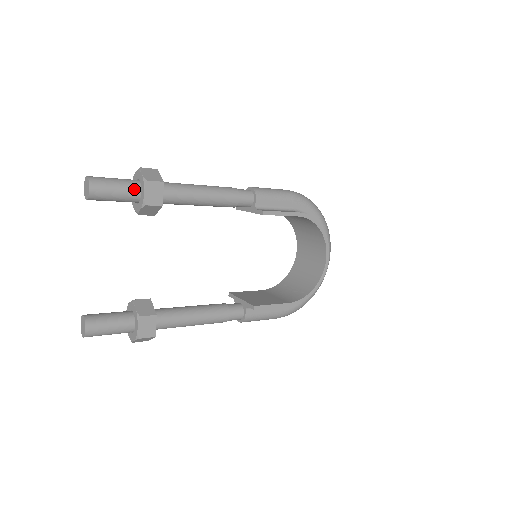
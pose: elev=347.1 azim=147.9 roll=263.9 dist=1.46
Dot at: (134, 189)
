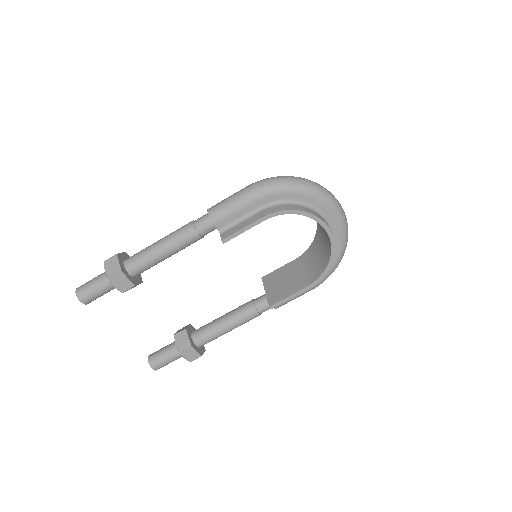
Dot at: (109, 283)
